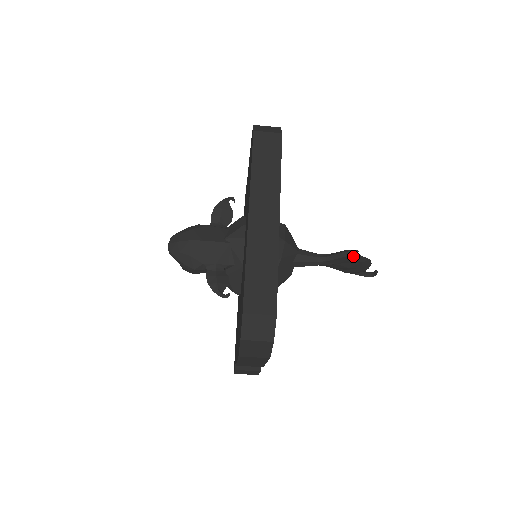
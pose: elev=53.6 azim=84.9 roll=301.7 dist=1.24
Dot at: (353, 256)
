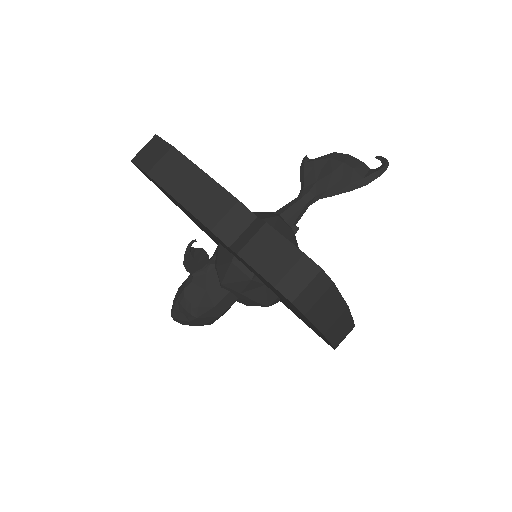
Dot at: (310, 162)
